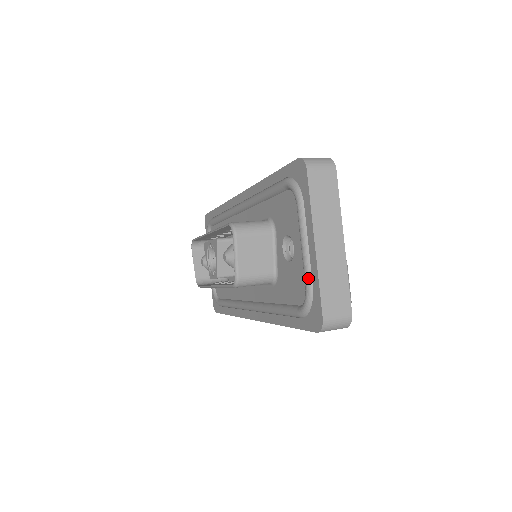
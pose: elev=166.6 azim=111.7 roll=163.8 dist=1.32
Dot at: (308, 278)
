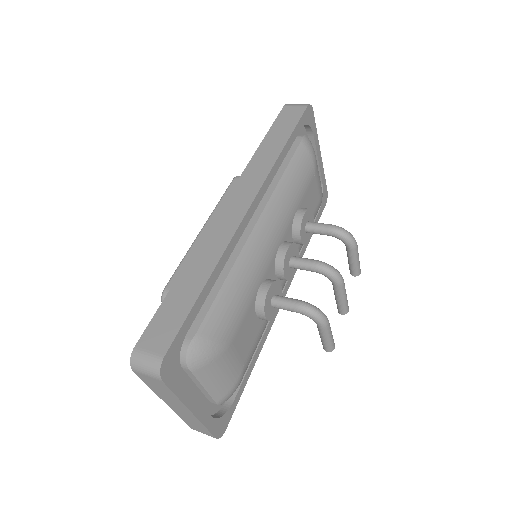
Dot at: occluded
